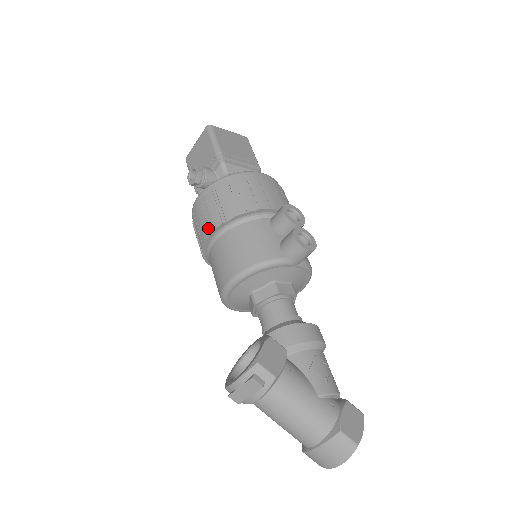
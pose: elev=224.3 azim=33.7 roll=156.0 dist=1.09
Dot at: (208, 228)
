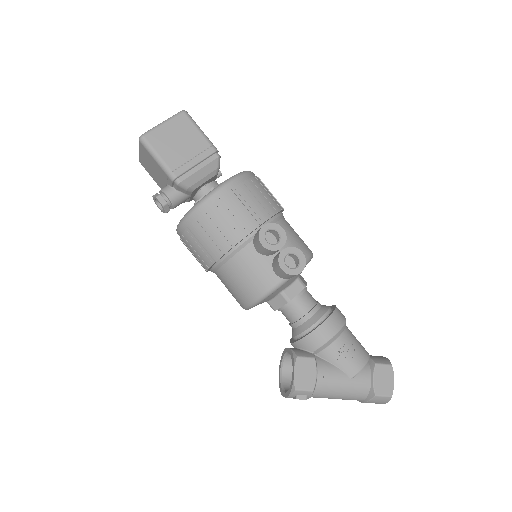
Dot at: (203, 264)
